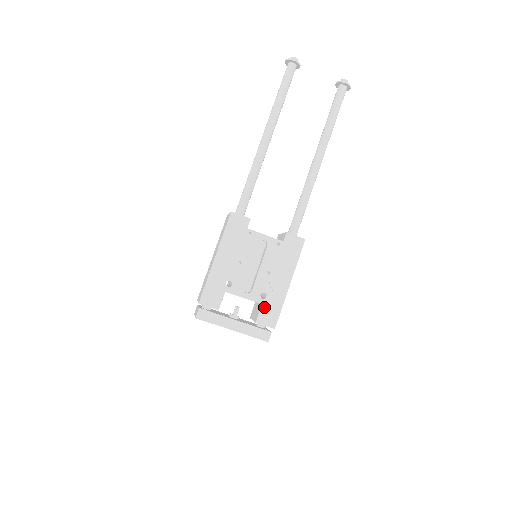
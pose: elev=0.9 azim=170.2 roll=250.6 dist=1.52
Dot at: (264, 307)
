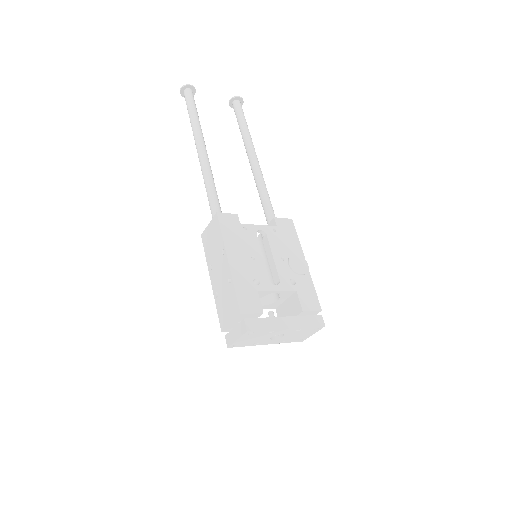
Dot at: (300, 293)
